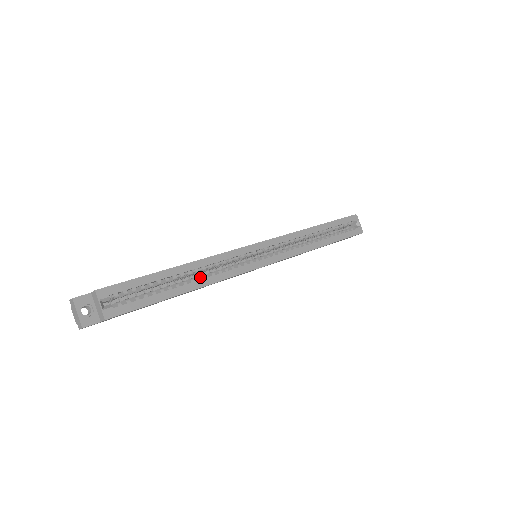
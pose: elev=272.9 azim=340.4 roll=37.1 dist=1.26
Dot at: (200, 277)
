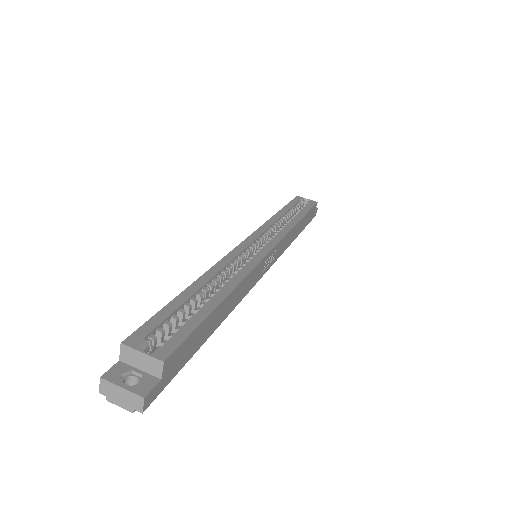
Dot at: (224, 282)
